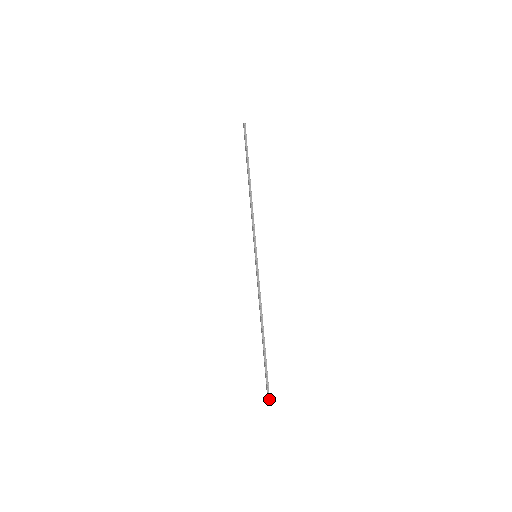
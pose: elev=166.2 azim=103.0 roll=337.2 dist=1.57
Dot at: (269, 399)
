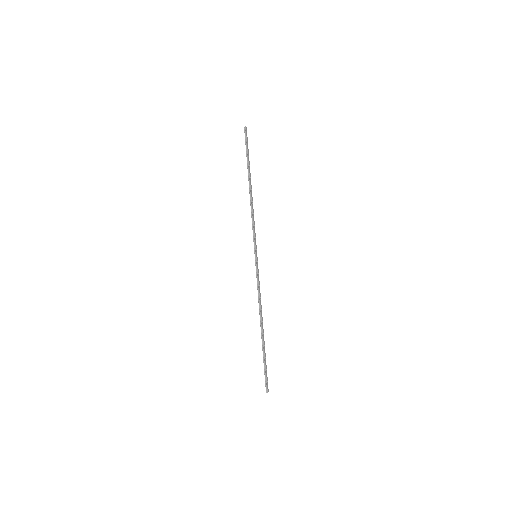
Dot at: (267, 390)
